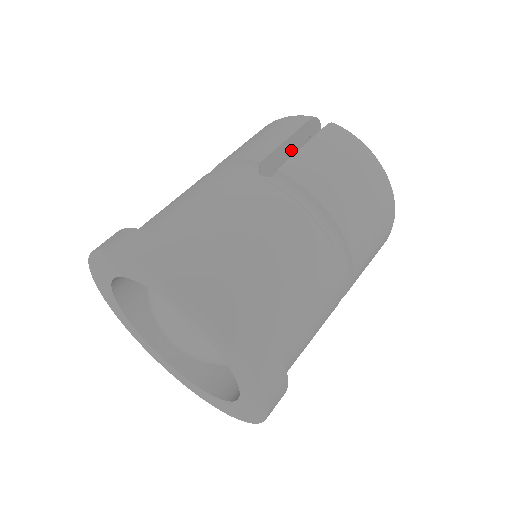
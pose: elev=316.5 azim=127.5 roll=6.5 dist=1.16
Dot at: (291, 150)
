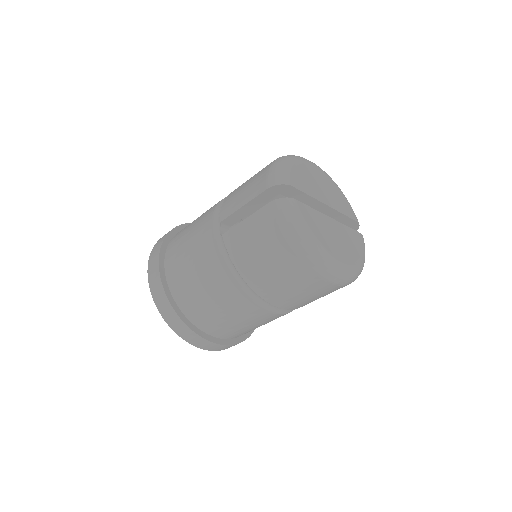
Dot at: (257, 207)
